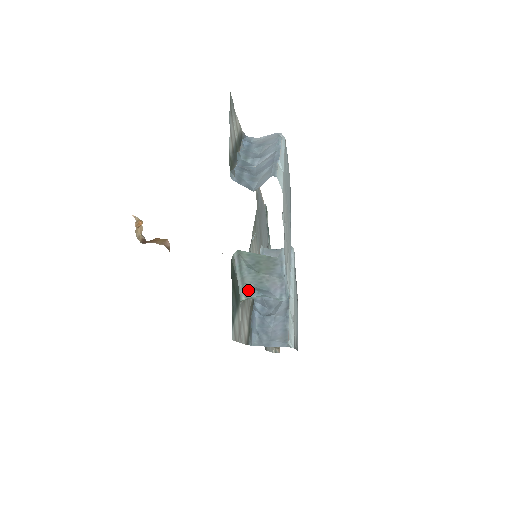
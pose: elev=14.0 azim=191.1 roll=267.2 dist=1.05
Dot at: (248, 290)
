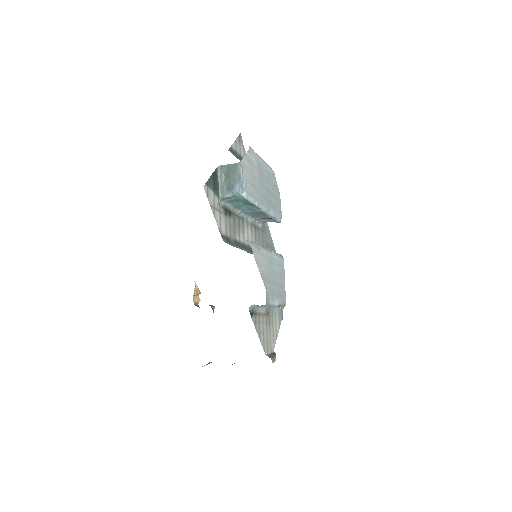
Dot at: (224, 191)
